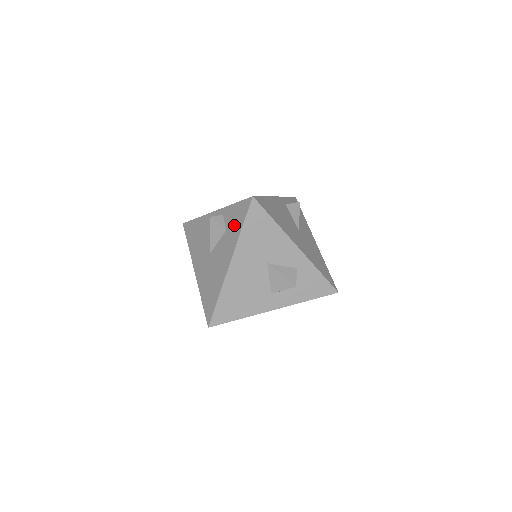
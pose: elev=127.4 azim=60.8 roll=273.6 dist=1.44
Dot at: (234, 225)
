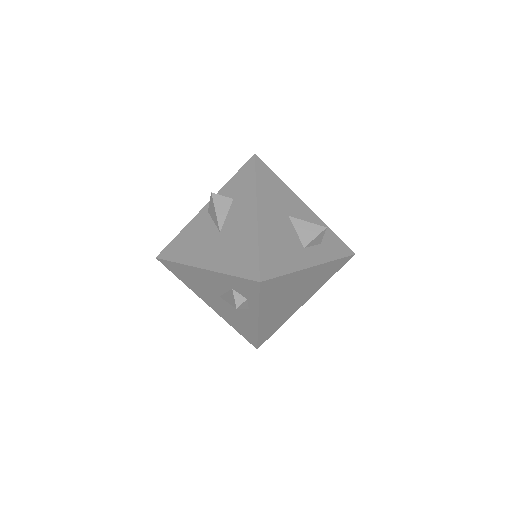
Dot at: (243, 186)
